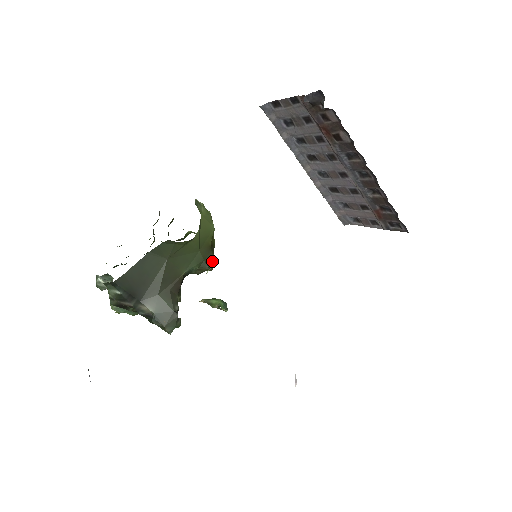
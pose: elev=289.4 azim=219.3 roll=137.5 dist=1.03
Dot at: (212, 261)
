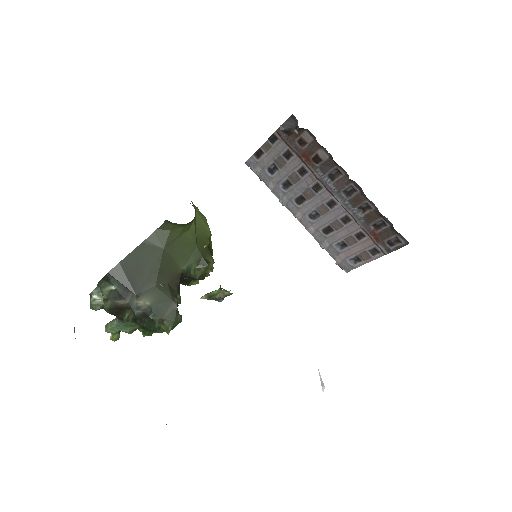
Dot at: (211, 262)
